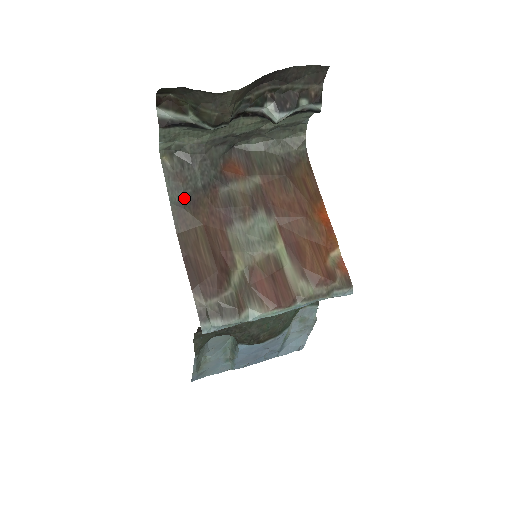
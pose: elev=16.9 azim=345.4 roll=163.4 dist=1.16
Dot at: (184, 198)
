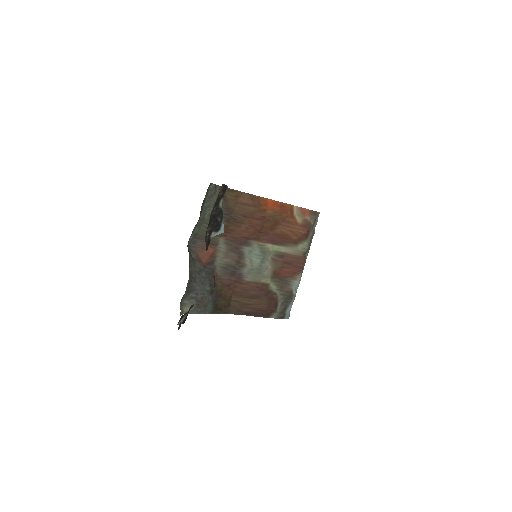
Dot at: (213, 303)
